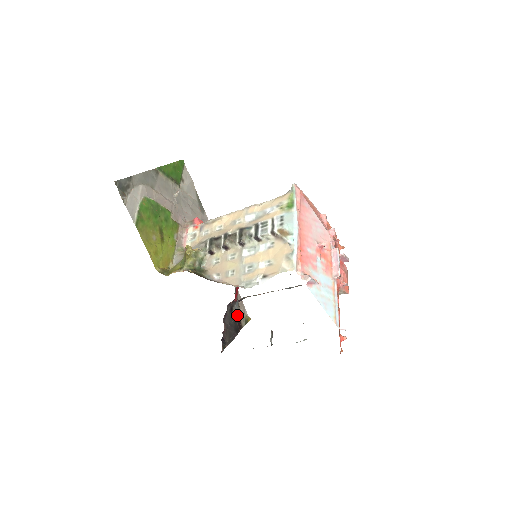
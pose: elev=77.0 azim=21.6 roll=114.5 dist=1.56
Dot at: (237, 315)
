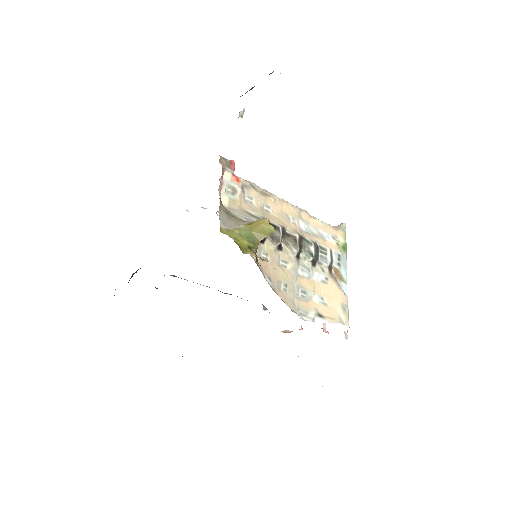
Dot at: occluded
